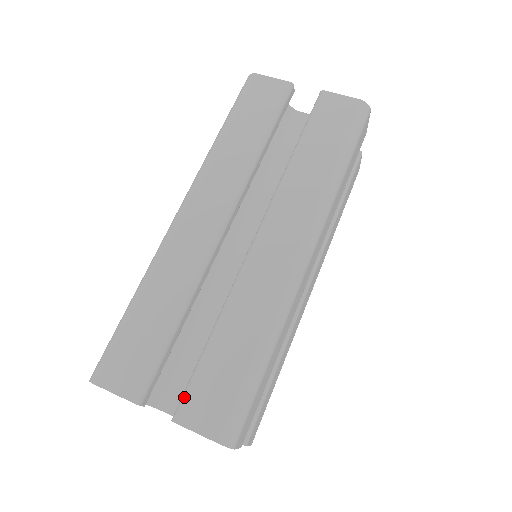
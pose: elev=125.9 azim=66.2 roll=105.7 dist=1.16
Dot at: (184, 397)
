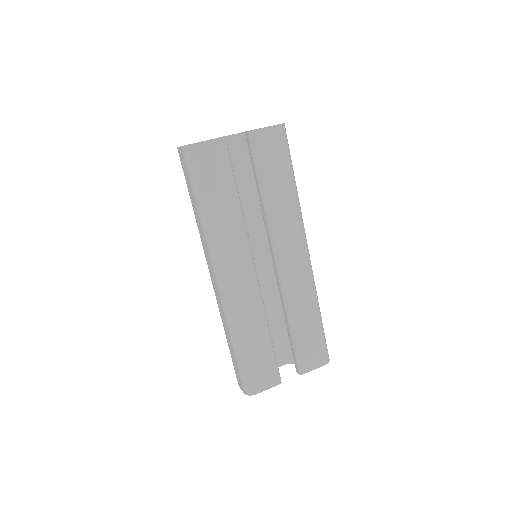
Dot at: (299, 362)
